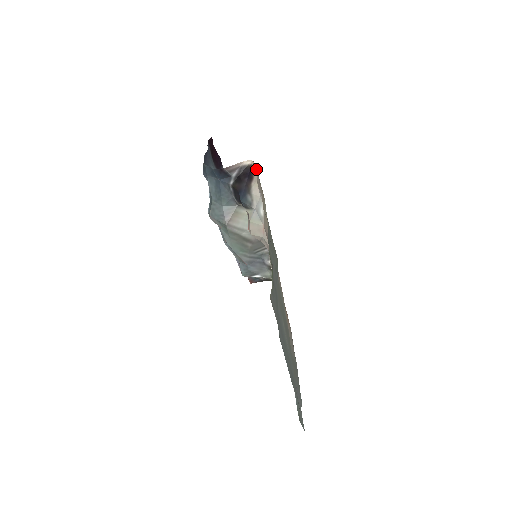
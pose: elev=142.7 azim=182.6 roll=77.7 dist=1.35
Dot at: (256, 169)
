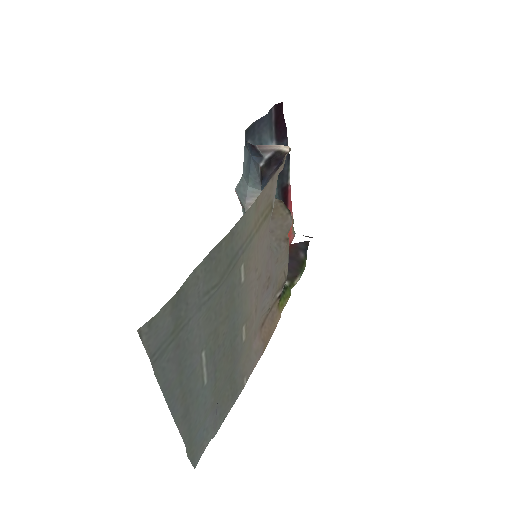
Dot at: occluded
